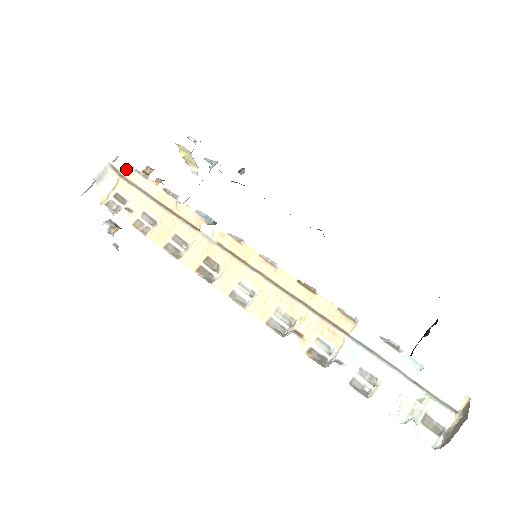
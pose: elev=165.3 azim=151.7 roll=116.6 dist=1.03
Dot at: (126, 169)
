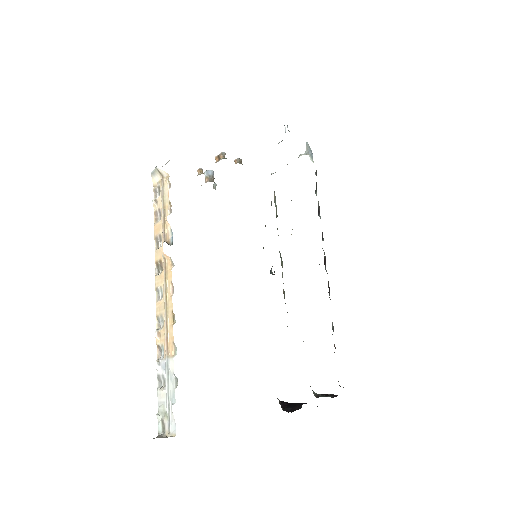
Dot at: (166, 174)
